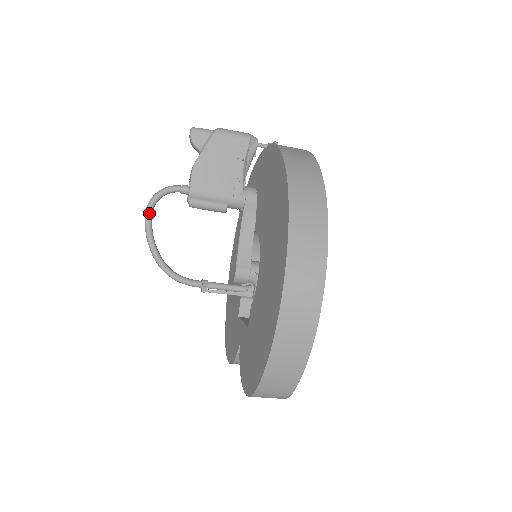
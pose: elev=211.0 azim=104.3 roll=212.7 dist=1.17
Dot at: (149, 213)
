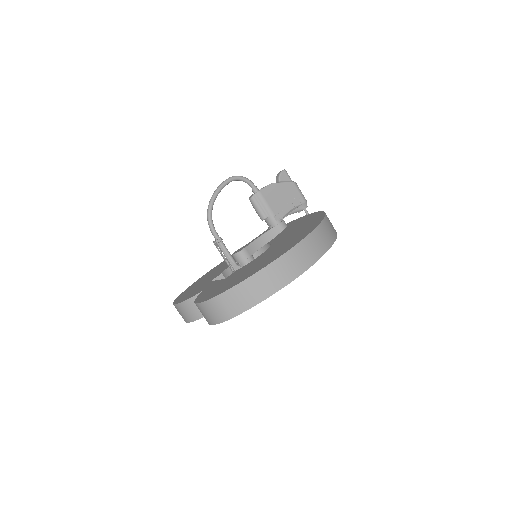
Dot at: (230, 180)
